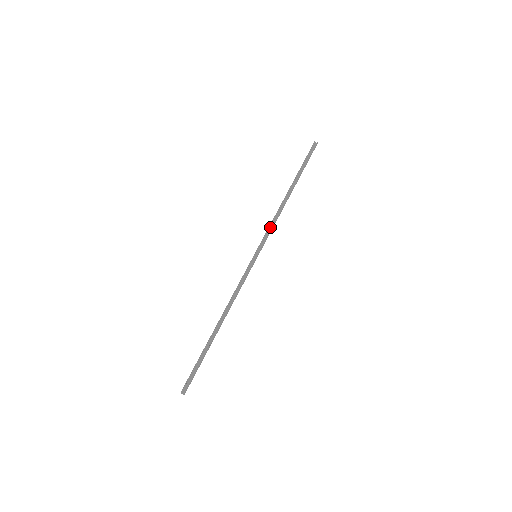
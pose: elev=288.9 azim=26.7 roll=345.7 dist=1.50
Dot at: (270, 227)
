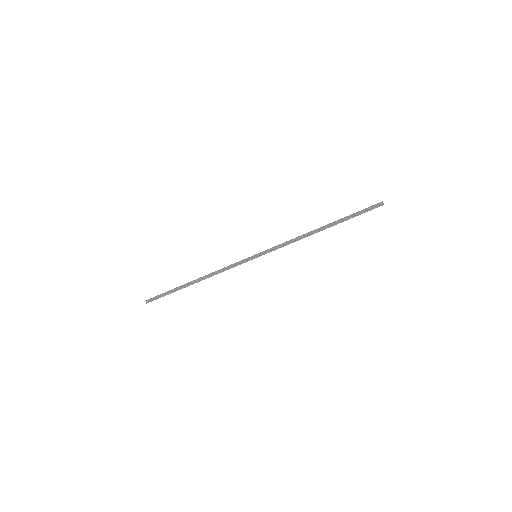
Dot at: (284, 243)
